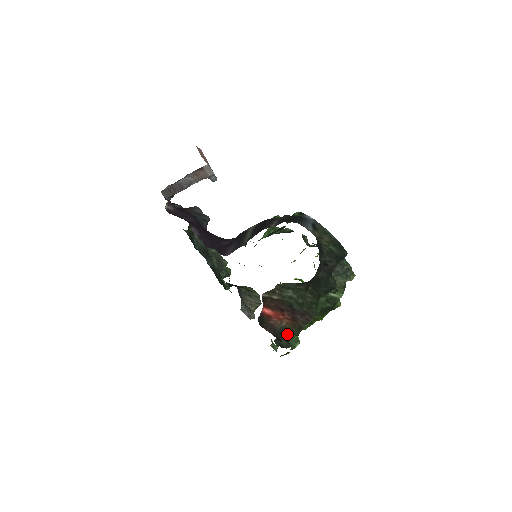
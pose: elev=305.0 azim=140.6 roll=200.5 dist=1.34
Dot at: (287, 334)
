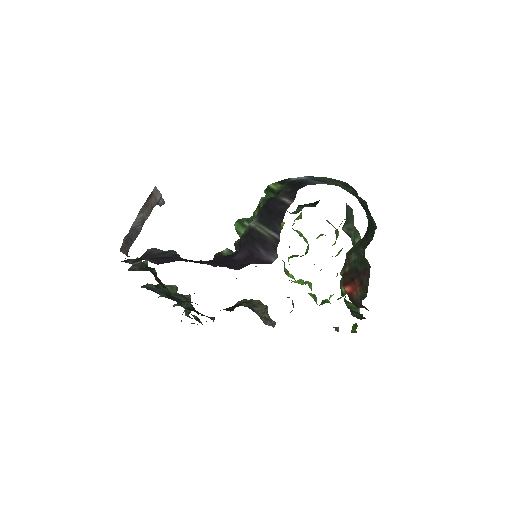
Dot at: occluded
